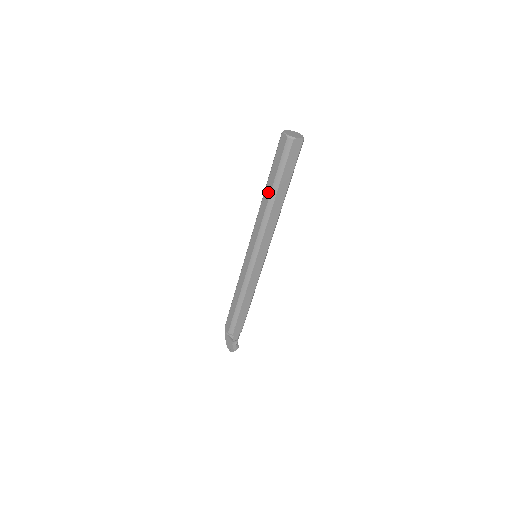
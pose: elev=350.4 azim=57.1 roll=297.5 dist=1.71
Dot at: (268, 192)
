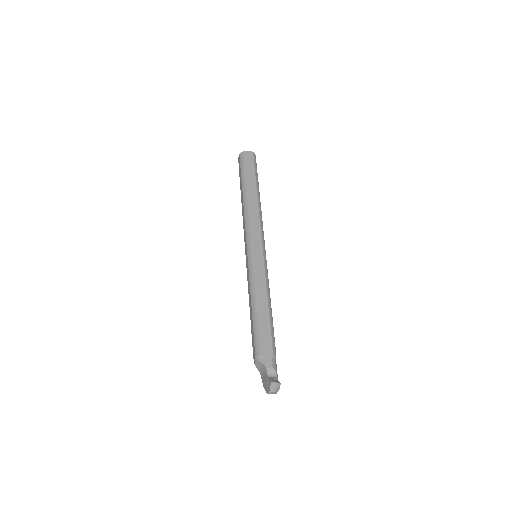
Dot at: (242, 194)
